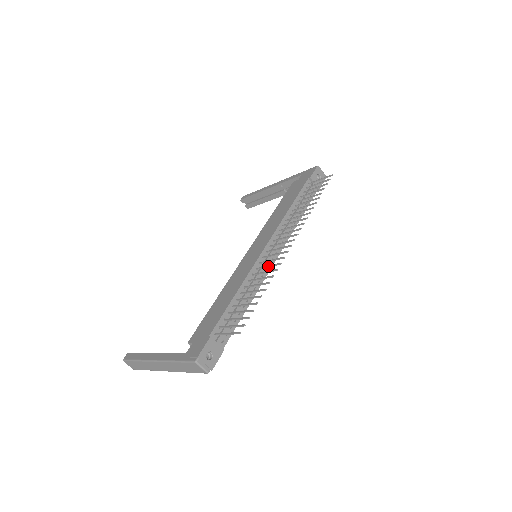
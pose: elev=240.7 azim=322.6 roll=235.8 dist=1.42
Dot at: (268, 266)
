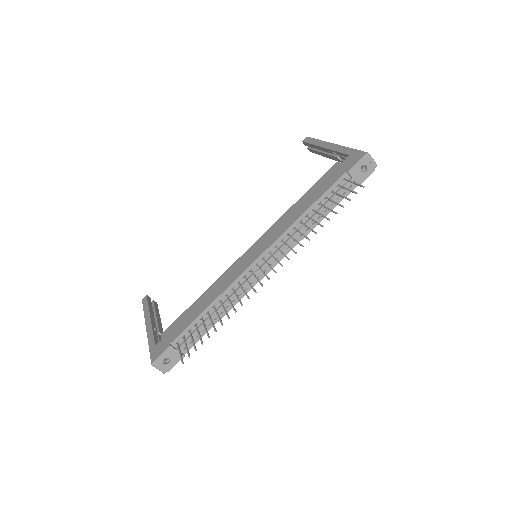
Dot at: (243, 291)
